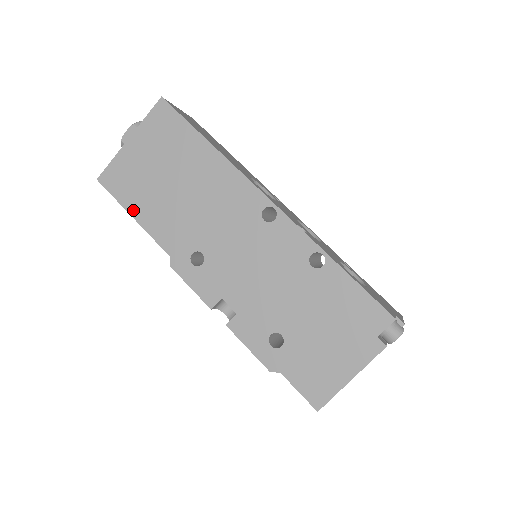
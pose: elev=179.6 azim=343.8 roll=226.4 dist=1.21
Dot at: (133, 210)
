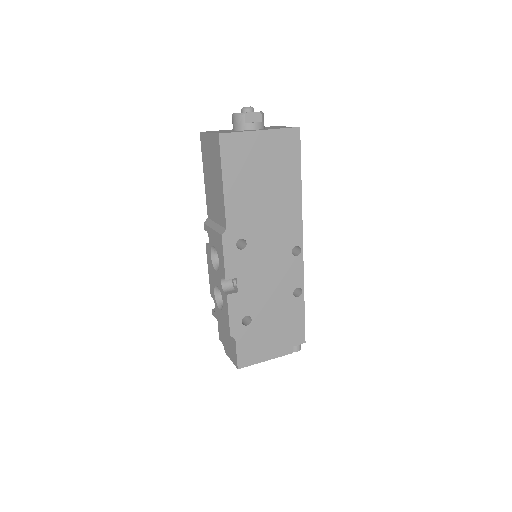
Dot at: (227, 179)
